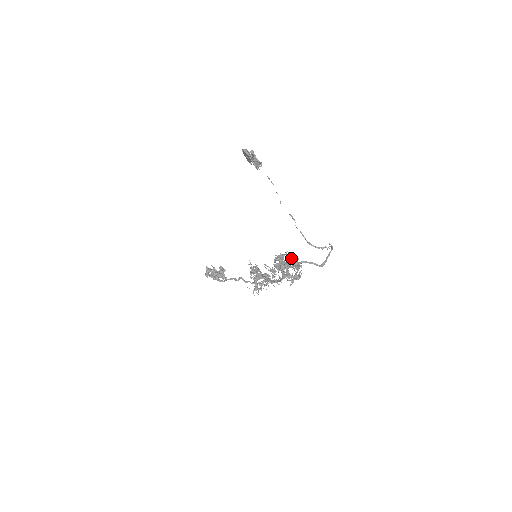
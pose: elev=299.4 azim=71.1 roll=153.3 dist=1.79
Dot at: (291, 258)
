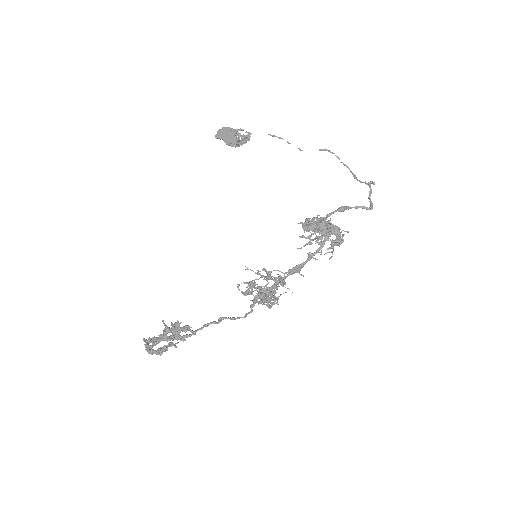
Dot at: occluded
